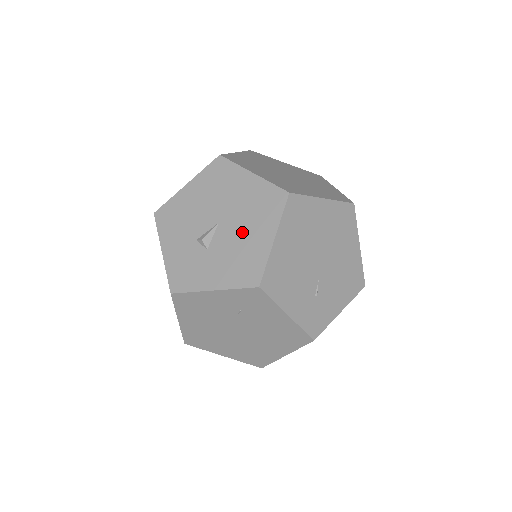
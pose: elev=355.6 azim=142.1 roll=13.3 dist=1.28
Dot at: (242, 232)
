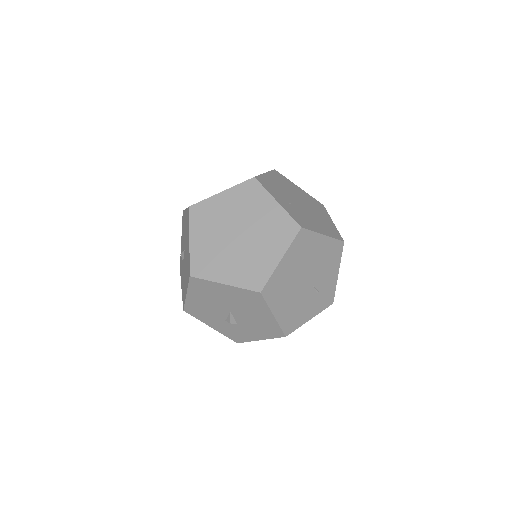
Dot at: (250, 315)
